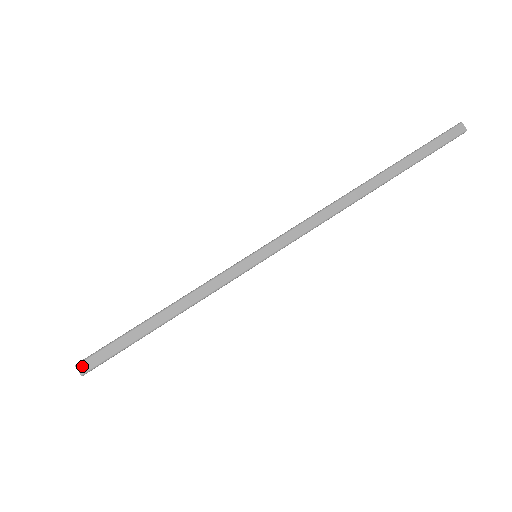
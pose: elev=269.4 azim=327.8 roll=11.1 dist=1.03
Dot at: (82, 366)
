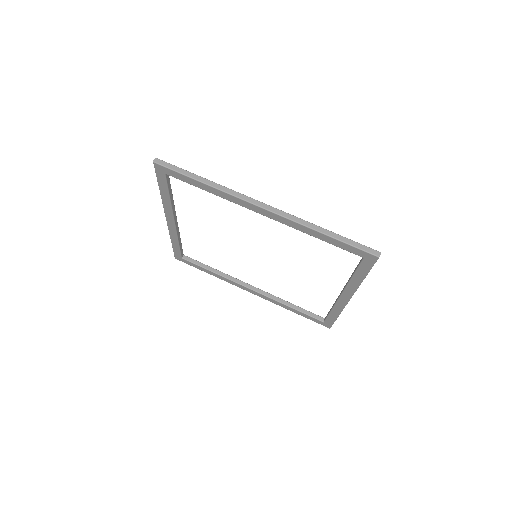
Dot at: (157, 160)
